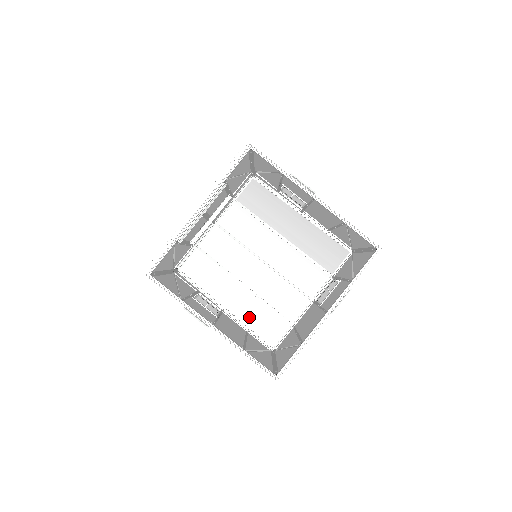
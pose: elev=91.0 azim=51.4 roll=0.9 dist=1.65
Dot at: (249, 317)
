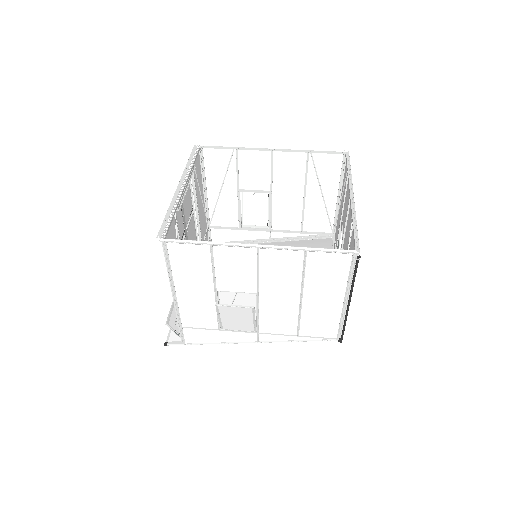
Dot at: occluded
